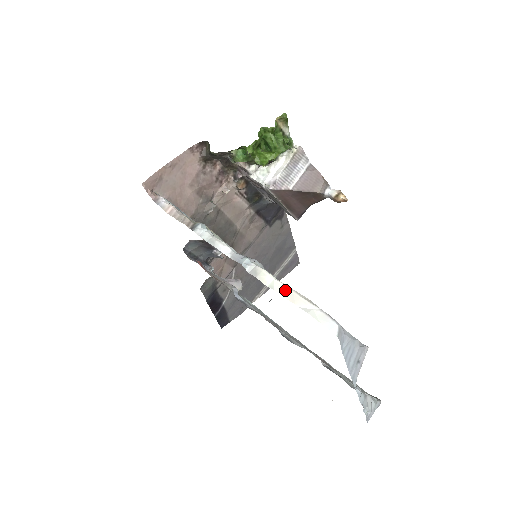
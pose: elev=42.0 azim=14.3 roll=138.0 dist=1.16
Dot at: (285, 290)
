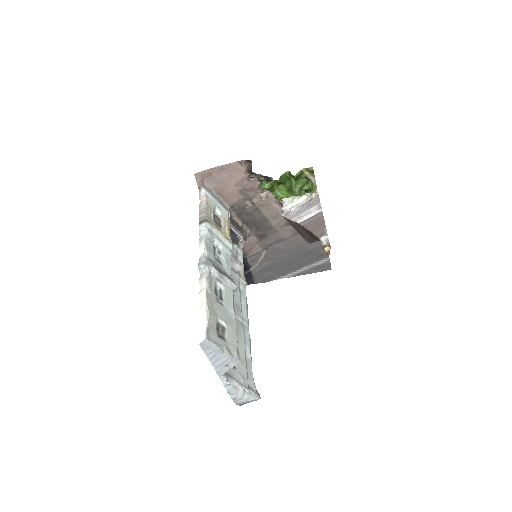
Dot at: (203, 299)
